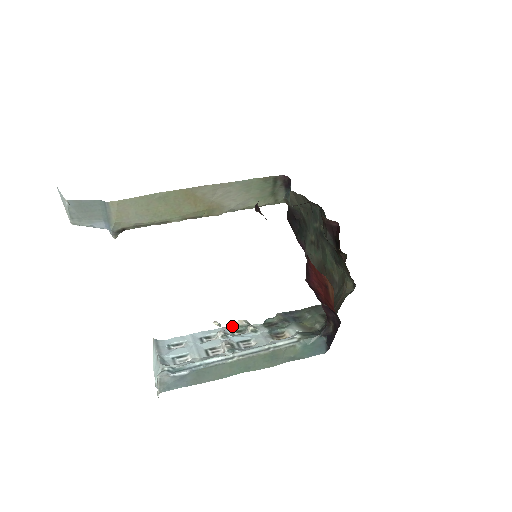
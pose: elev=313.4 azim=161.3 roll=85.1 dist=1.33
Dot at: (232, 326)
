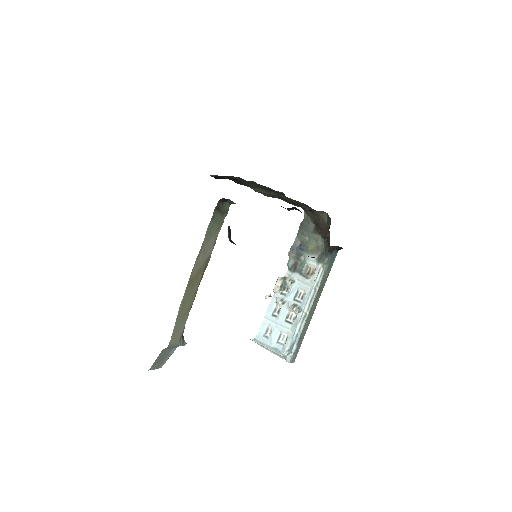
Dot at: (278, 291)
